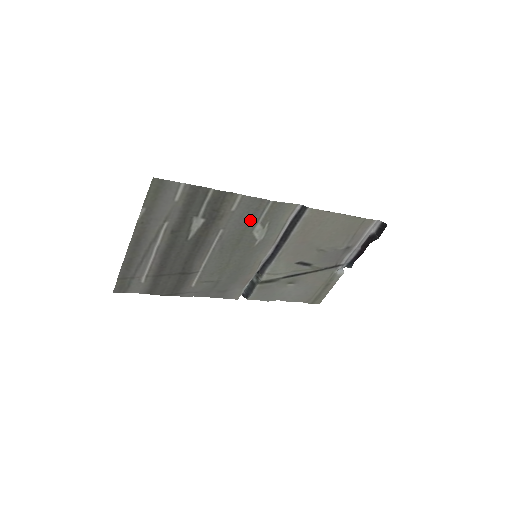
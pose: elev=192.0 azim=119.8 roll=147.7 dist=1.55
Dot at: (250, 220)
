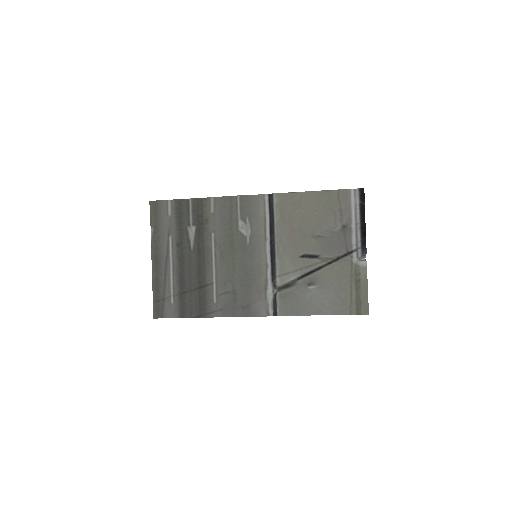
Dot at: (231, 218)
